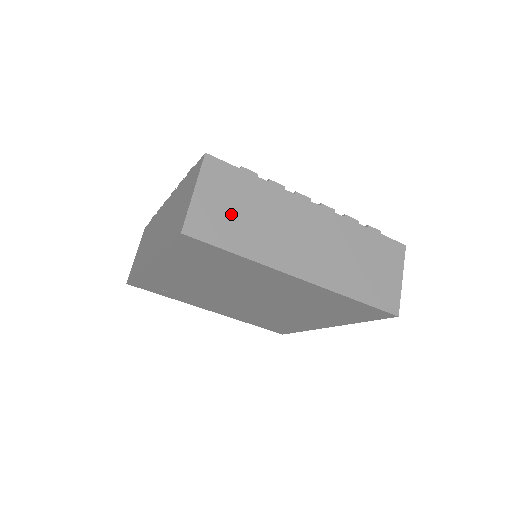
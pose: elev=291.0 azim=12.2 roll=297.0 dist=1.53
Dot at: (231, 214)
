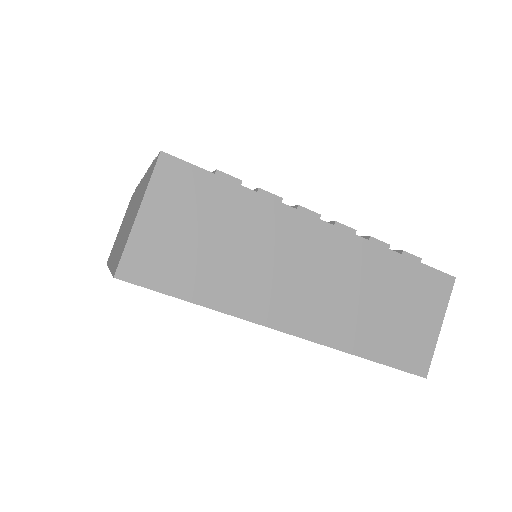
Dot at: (194, 245)
